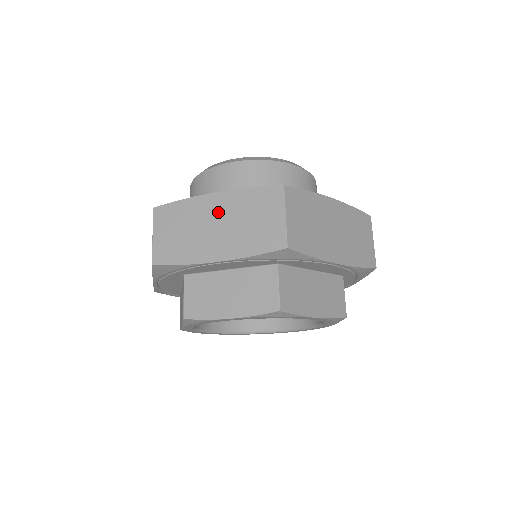
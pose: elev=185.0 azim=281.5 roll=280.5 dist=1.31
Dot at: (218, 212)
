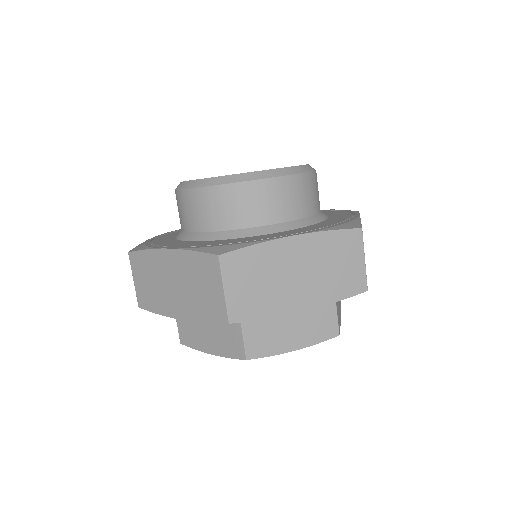
Dot at: (173, 270)
